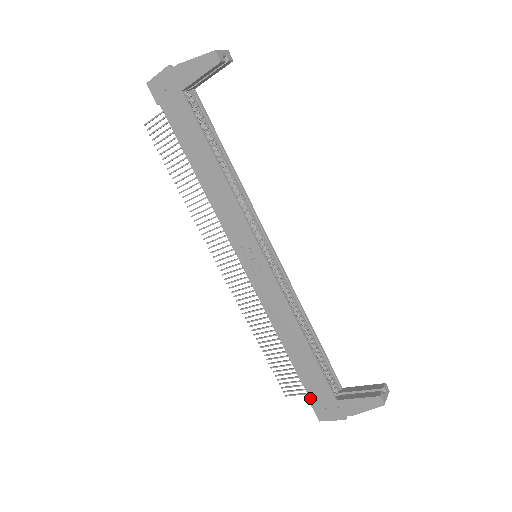
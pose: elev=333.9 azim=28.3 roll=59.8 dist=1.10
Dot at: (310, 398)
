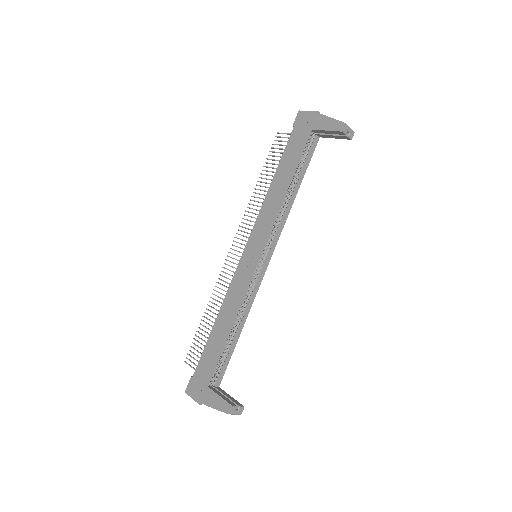
Dot at: (195, 371)
